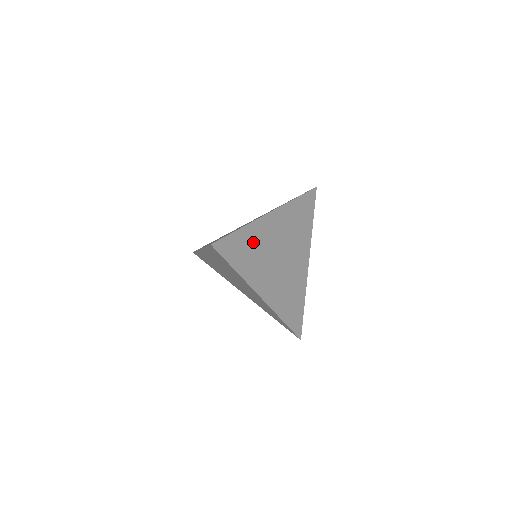
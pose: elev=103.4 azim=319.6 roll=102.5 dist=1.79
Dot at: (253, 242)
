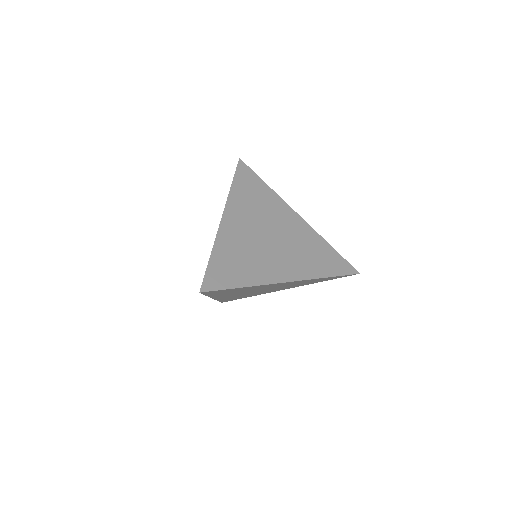
Dot at: (233, 252)
